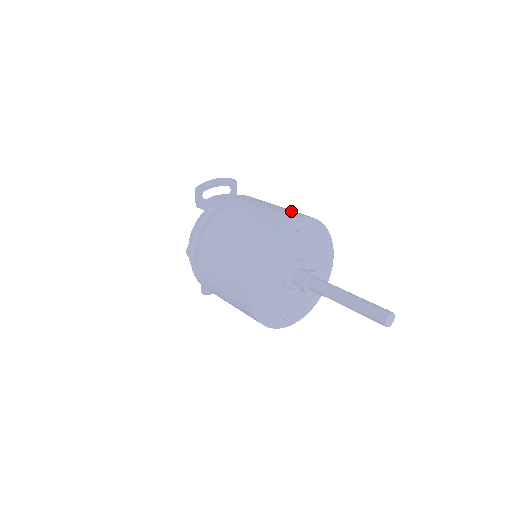
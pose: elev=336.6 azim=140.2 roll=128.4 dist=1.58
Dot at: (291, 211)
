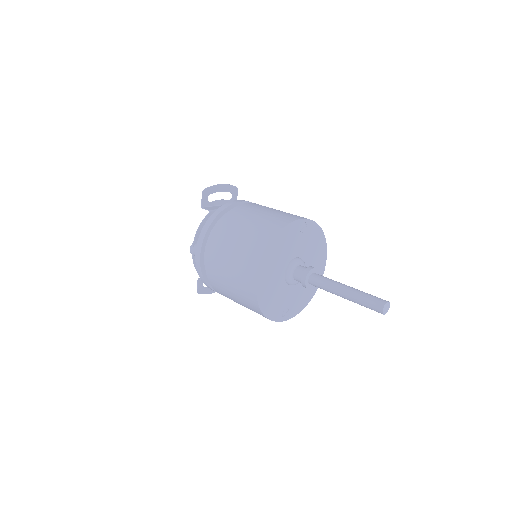
Dot at: occluded
